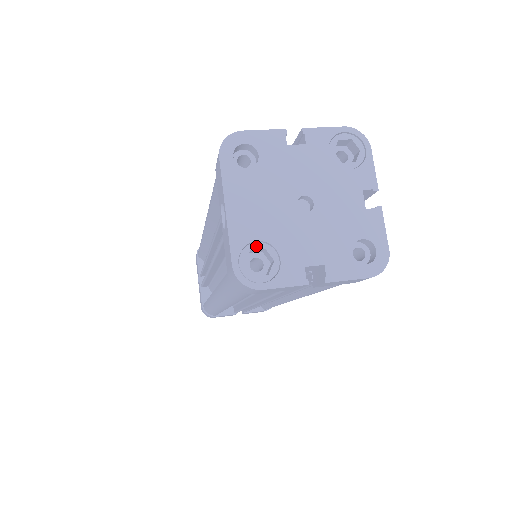
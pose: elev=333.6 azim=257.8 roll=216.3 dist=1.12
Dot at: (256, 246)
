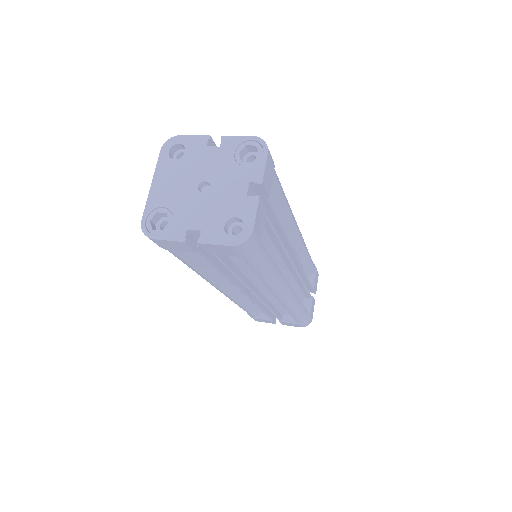
Dot at: (161, 210)
